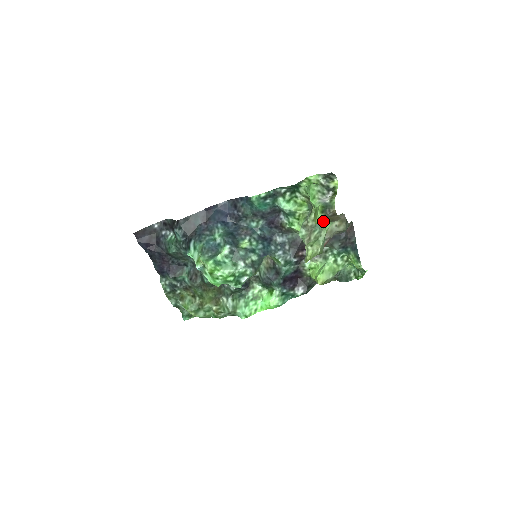
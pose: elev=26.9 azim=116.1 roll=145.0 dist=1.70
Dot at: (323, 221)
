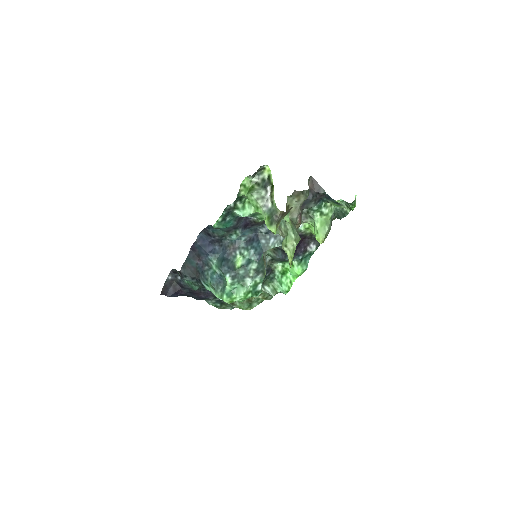
Dot at: occluded
